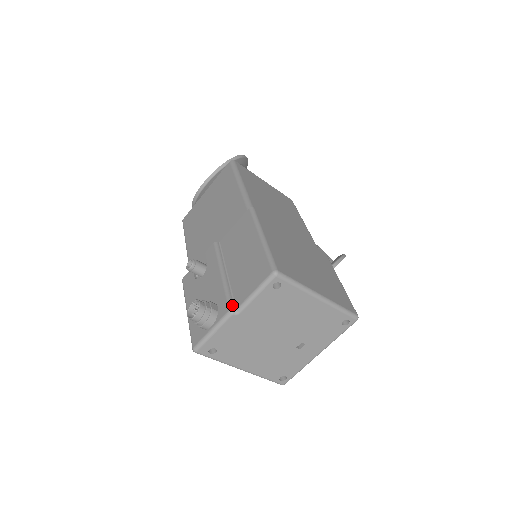
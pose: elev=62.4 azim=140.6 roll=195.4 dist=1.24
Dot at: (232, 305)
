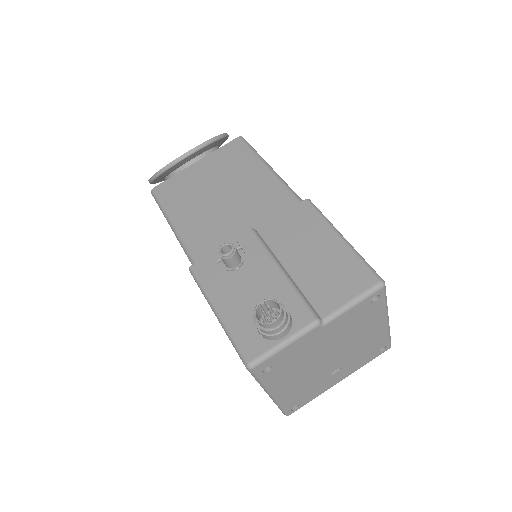
Dot at: (316, 313)
